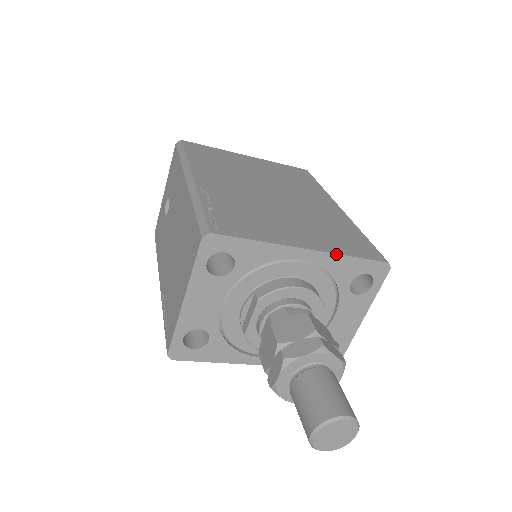
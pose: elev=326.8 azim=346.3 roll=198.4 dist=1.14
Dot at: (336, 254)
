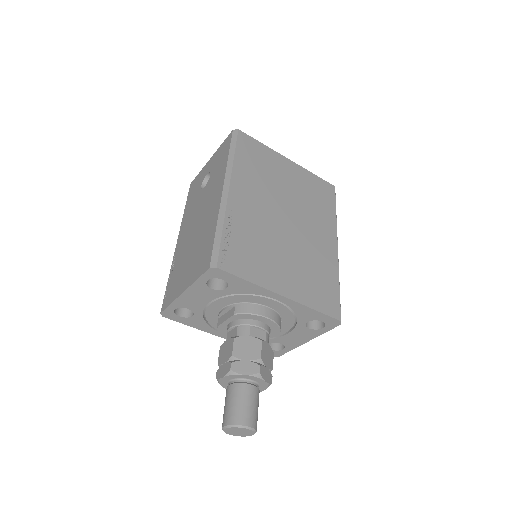
Dot at: (304, 305)
